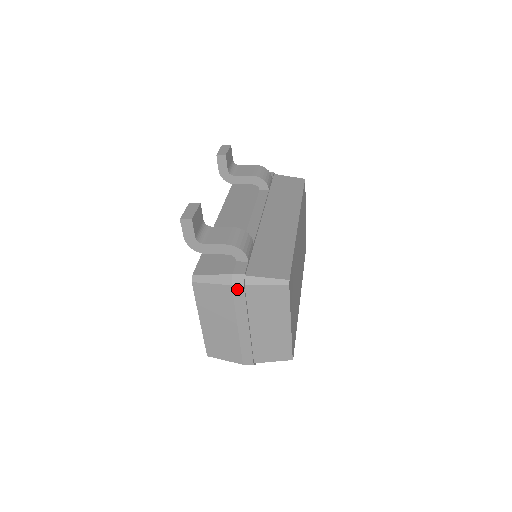
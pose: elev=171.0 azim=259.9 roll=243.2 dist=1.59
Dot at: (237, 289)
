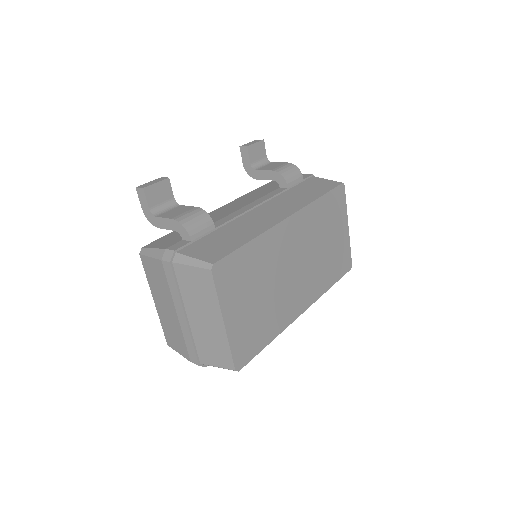
Dot at: (166, 265)
